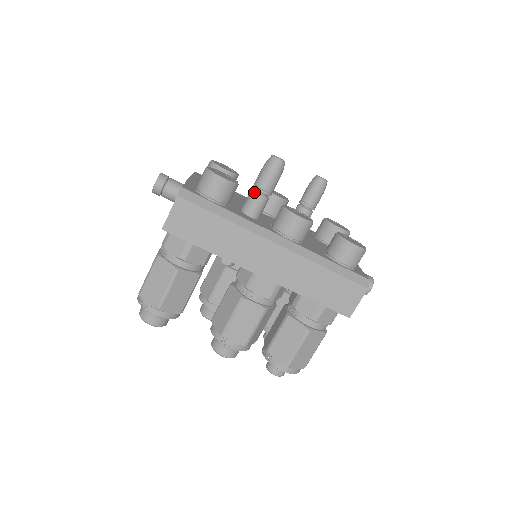
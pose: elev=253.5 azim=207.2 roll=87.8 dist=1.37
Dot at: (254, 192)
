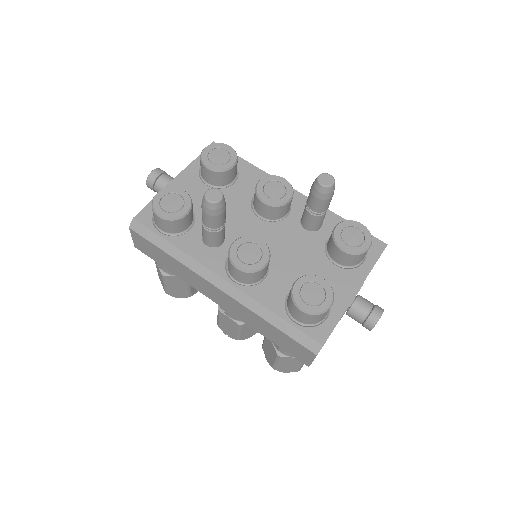
Dot at: (202, 224)
